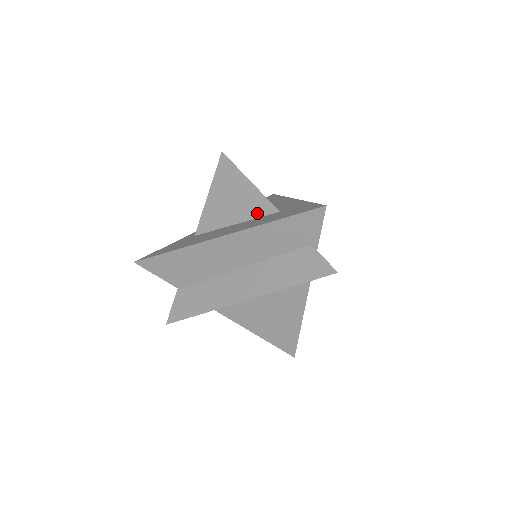
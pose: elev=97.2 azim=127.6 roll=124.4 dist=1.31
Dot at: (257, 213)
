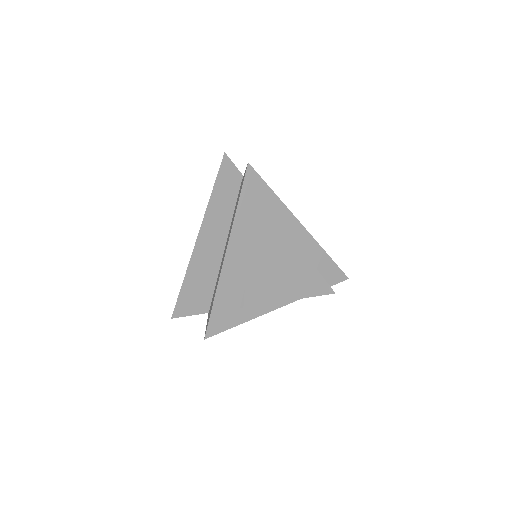
Dot at: occluded
